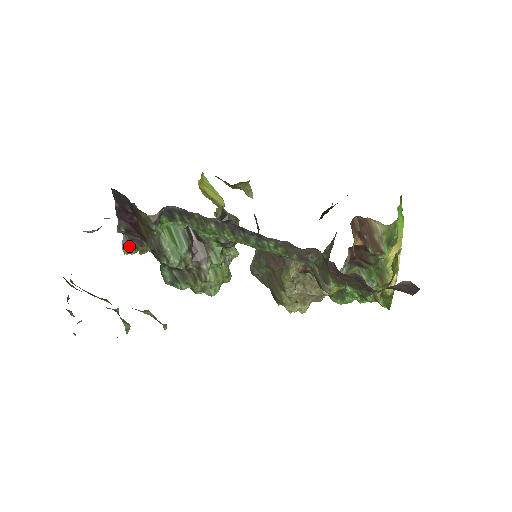
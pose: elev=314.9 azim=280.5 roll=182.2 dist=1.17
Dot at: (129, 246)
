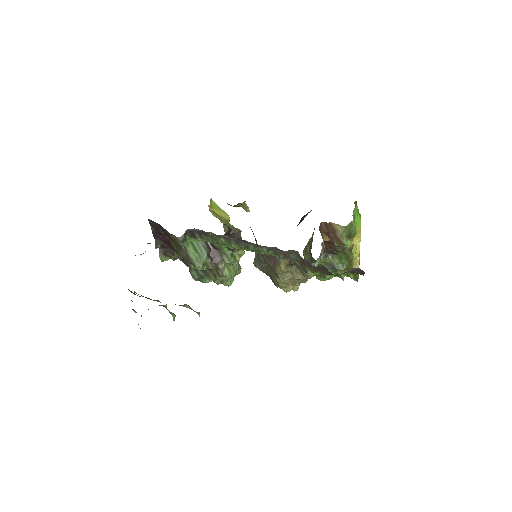
Dot at: (164, 256)
